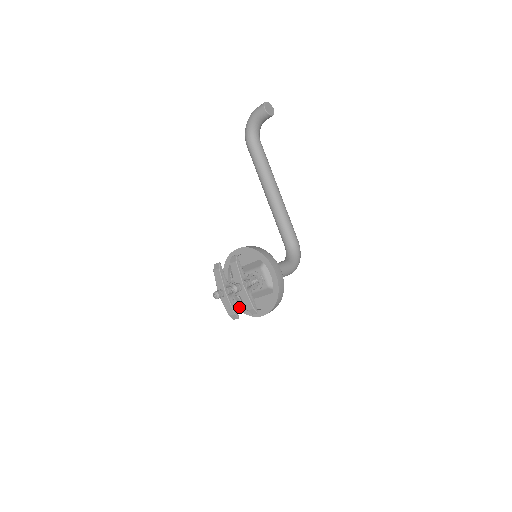
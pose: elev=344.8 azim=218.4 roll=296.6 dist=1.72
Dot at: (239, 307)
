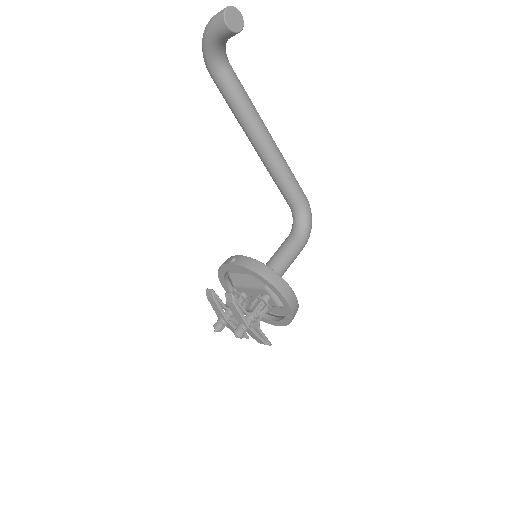
Dot at: occluded
